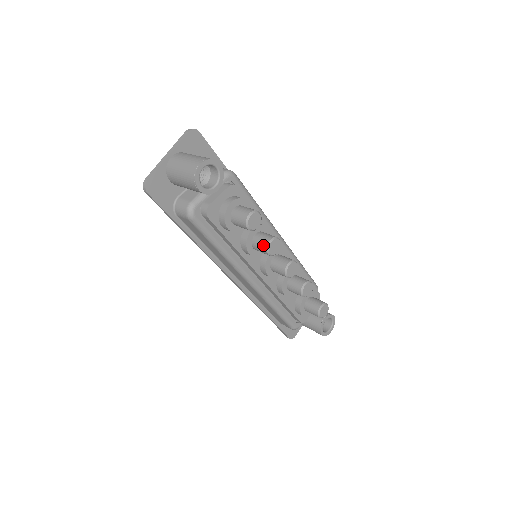
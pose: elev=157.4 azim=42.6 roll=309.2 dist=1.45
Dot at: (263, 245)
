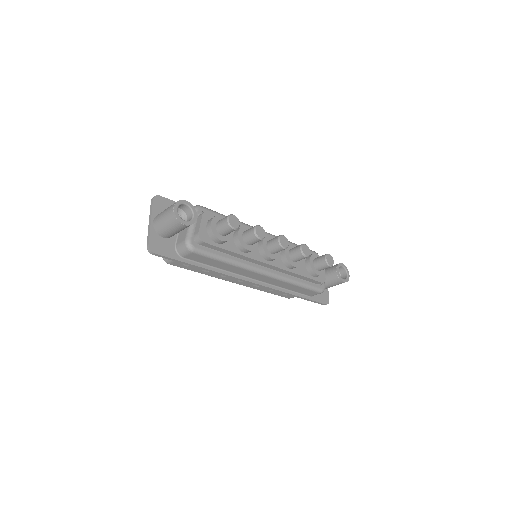
Dot at: (252, 236)
